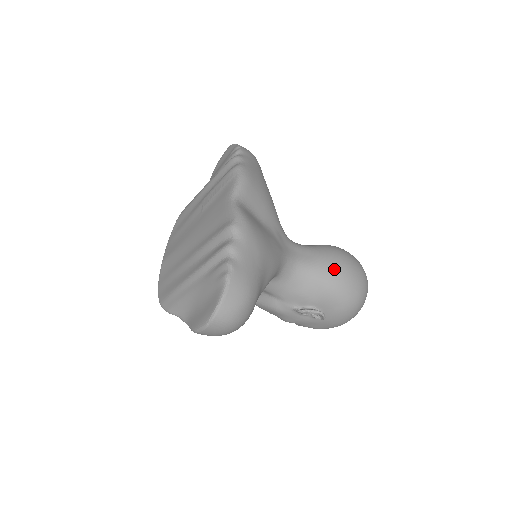
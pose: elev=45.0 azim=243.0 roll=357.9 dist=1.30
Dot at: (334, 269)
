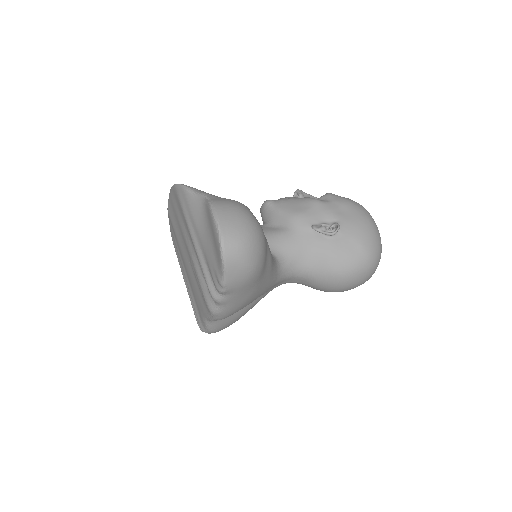
Dot at: occluded
